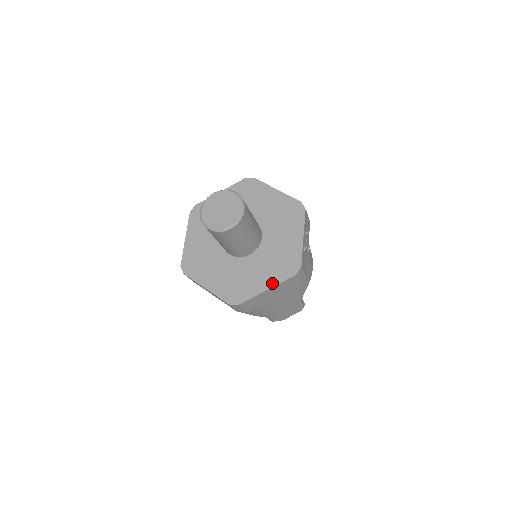
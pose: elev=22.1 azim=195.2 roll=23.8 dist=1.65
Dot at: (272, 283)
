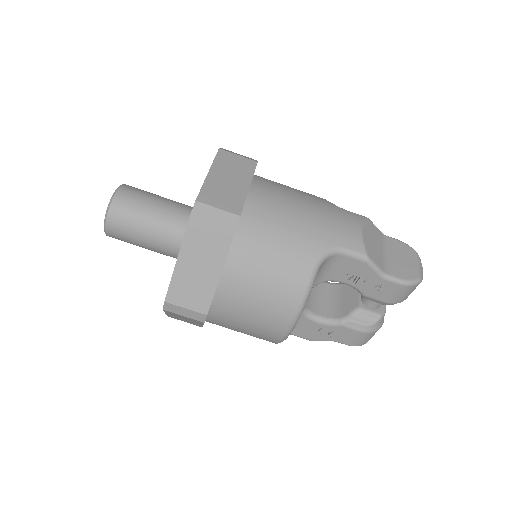
Dot at: occluded
